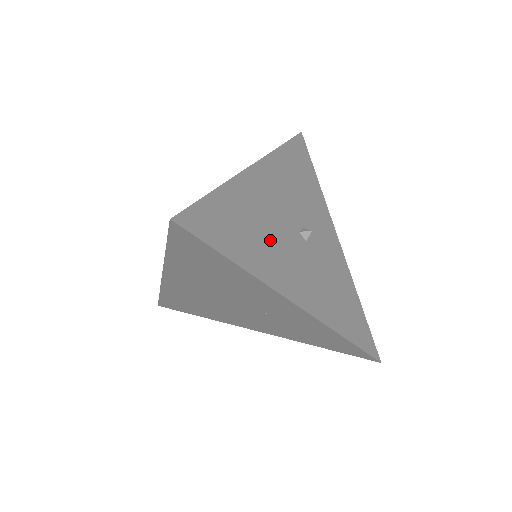
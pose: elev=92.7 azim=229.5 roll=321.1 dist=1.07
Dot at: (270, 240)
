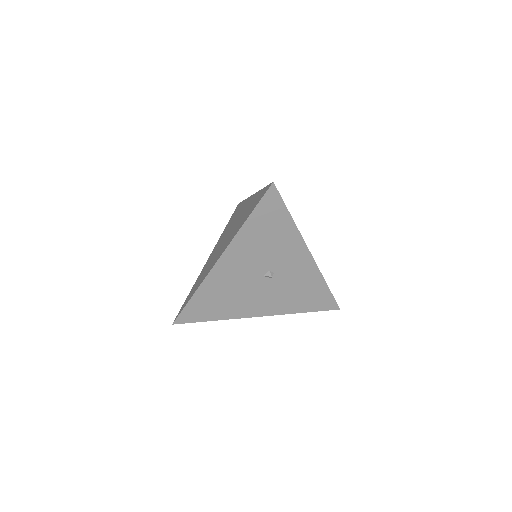
Dot at: (237, 296)
